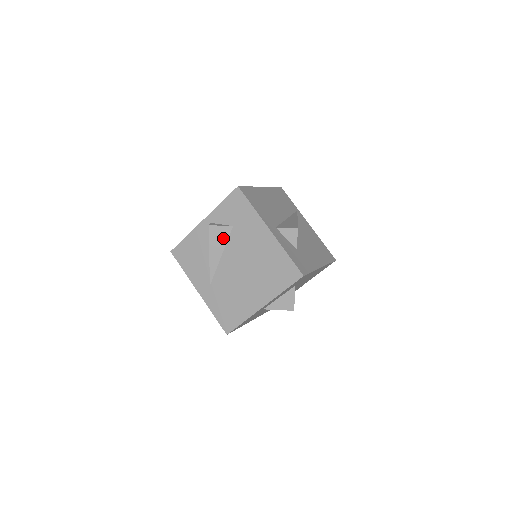
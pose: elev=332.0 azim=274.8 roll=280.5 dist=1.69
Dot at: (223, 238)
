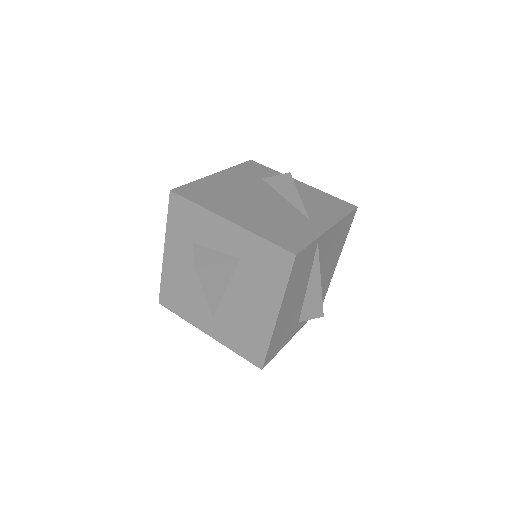
Dot at: occluded
